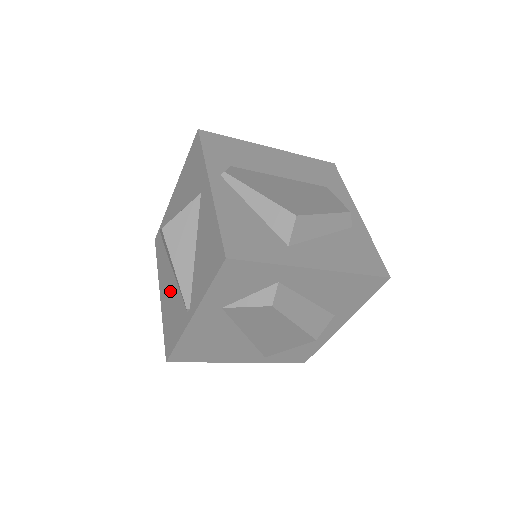
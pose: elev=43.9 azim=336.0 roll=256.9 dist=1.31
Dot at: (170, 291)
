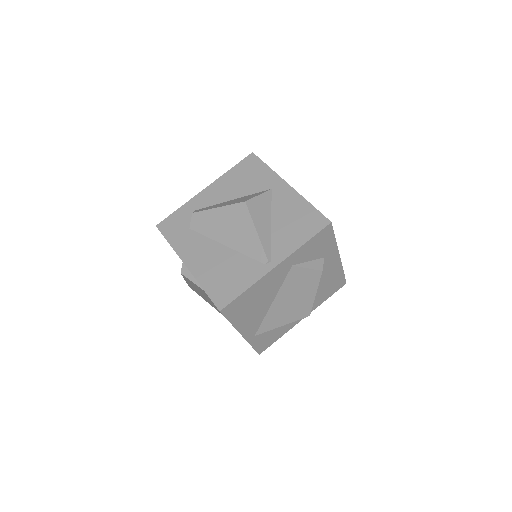
Dot at: (216, 257)
